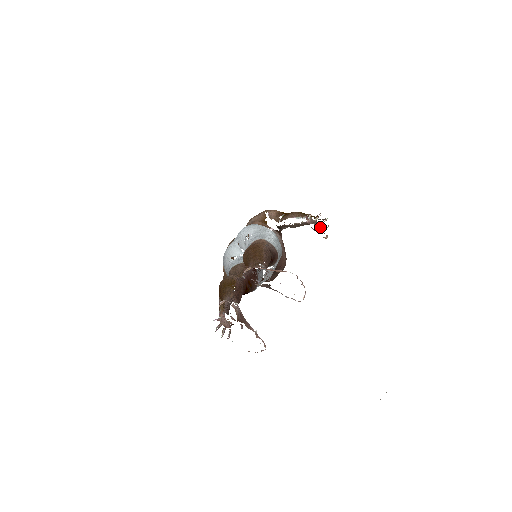
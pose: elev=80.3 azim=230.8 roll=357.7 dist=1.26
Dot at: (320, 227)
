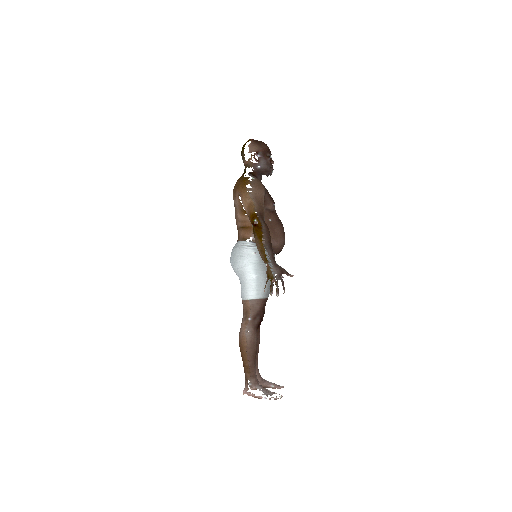
Dot at: (281, 279)
